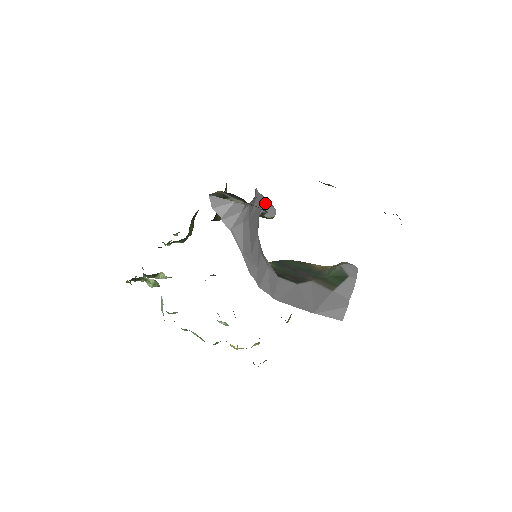
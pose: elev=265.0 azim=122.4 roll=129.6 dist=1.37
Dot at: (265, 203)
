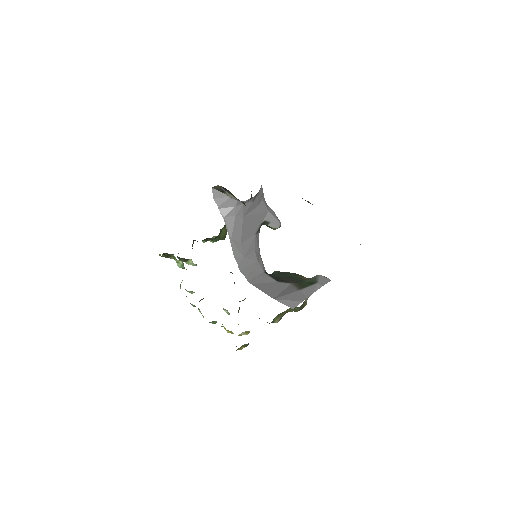
Dot at: (270, 215)
